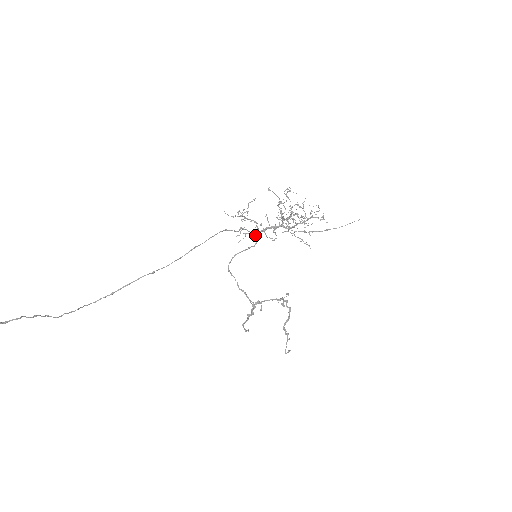
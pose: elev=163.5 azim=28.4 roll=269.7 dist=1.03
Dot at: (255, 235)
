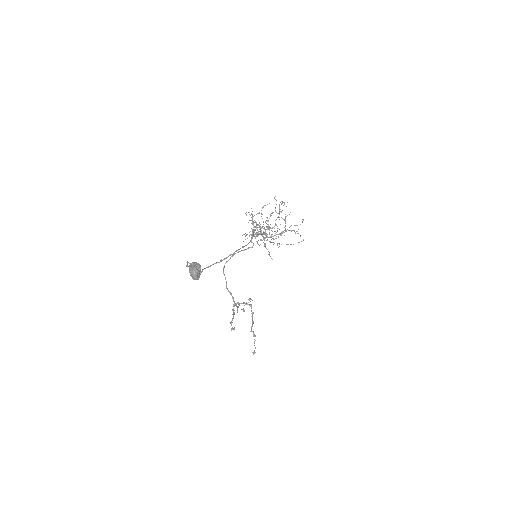
Dot at: occluded
